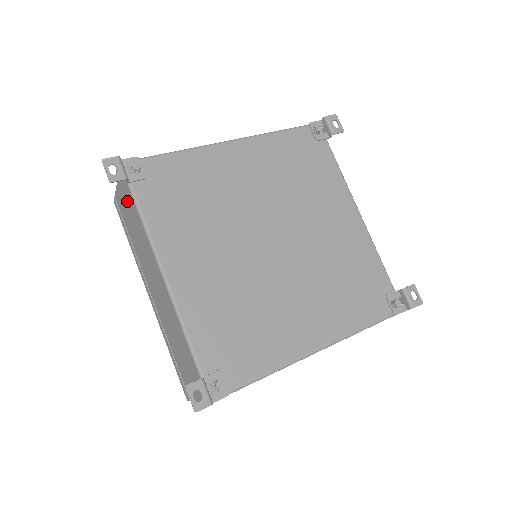
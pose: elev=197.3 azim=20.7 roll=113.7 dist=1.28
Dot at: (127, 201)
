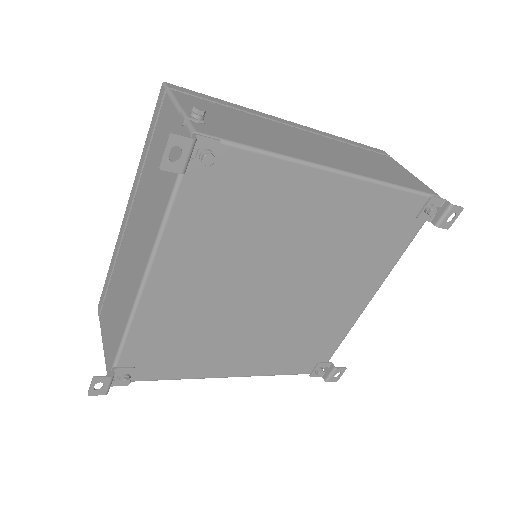
Dot at: (169, 156)
